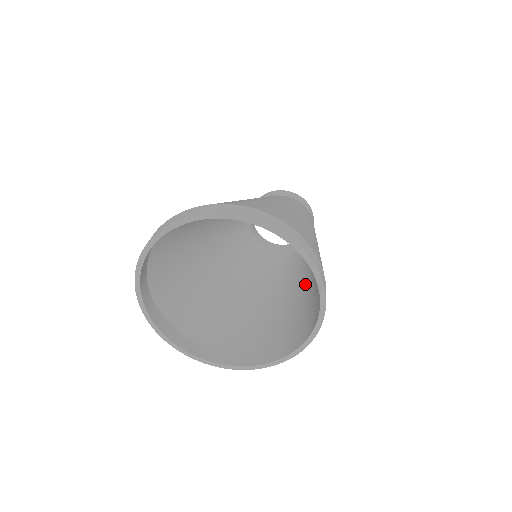
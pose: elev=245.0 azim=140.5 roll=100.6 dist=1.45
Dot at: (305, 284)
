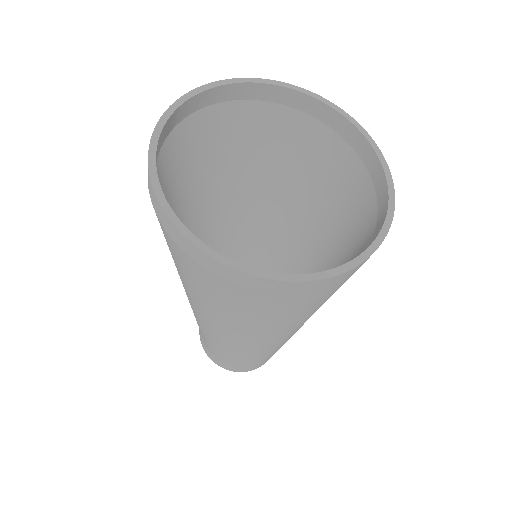
Dot at: occluded
